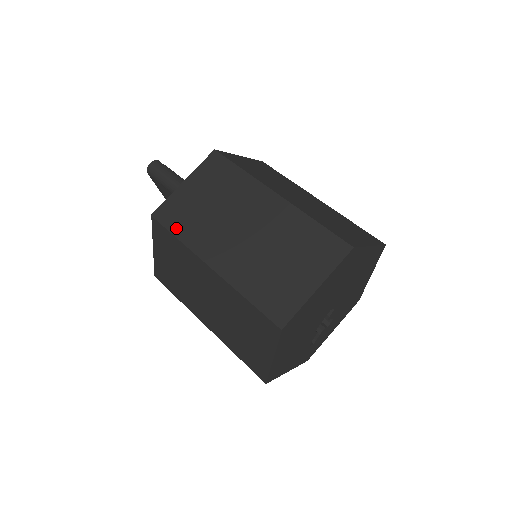
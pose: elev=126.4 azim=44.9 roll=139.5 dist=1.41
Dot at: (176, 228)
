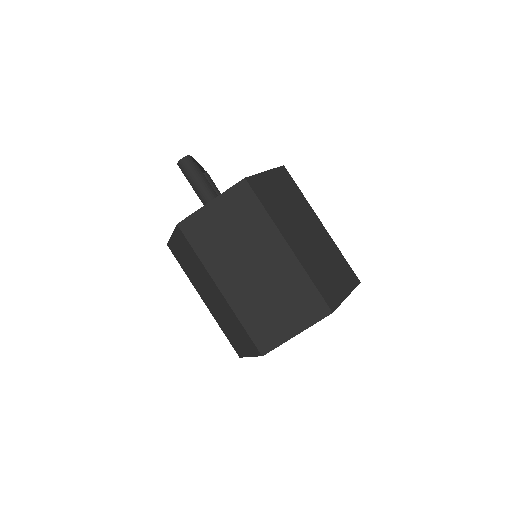
Dot at: (197, 245)
